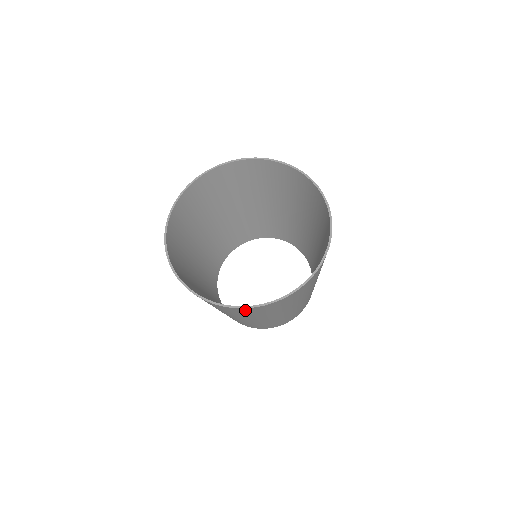
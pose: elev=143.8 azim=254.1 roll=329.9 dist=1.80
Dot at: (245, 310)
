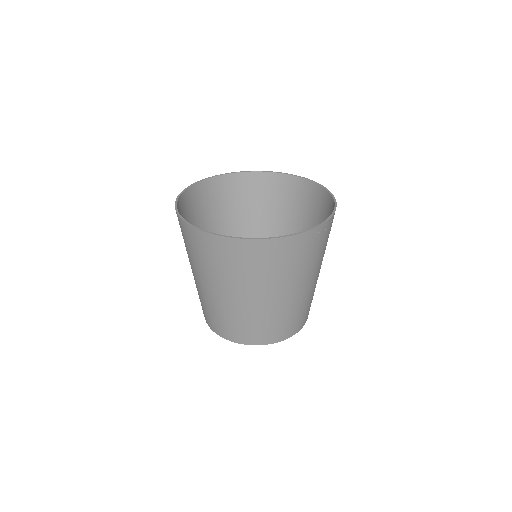
Dot at: (247, 249)
